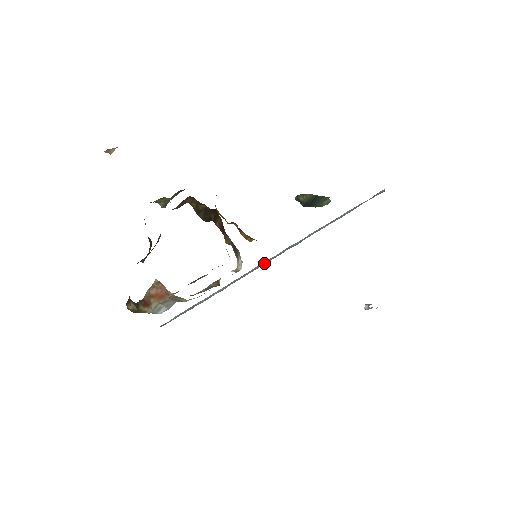
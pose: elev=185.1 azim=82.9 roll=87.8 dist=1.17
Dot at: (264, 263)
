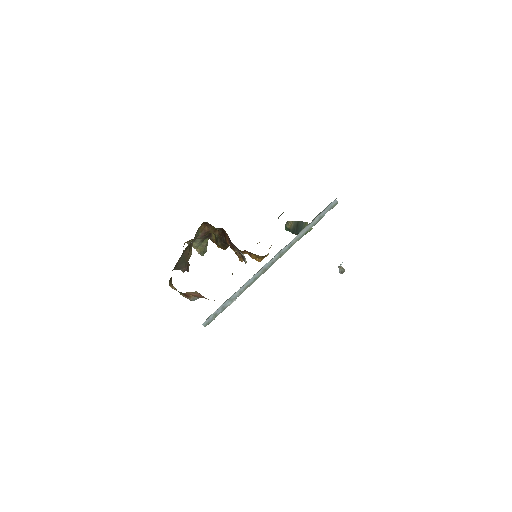
Dot at: (267, 267)
